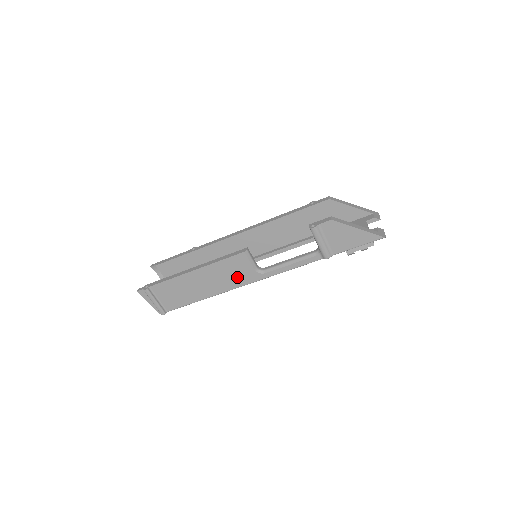
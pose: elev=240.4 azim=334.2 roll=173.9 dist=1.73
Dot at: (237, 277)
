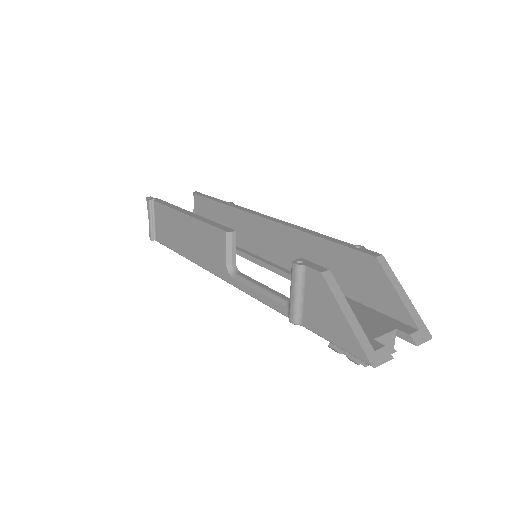
Dot at: (211, 257)
